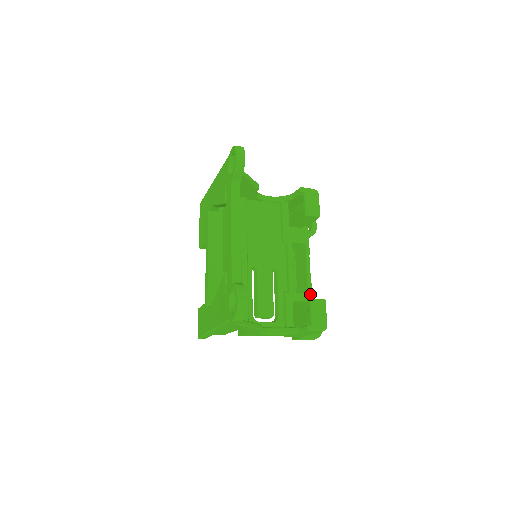
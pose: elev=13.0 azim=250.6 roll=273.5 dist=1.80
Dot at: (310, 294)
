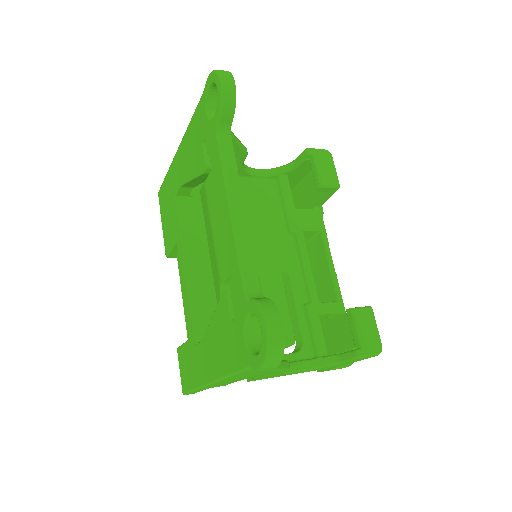
Dot at: (341, 302)
